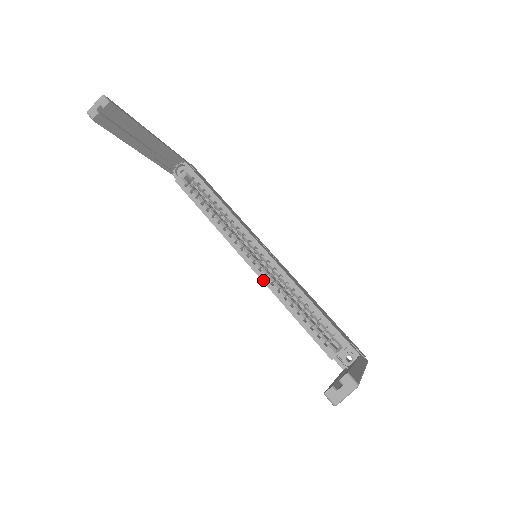
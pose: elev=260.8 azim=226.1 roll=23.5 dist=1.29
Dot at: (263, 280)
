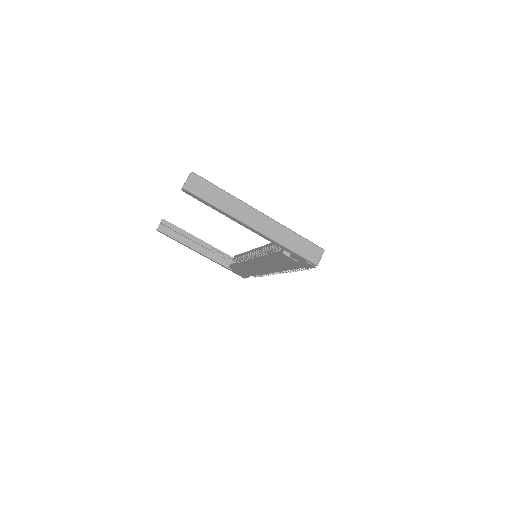
Dot at: (256, 260)
